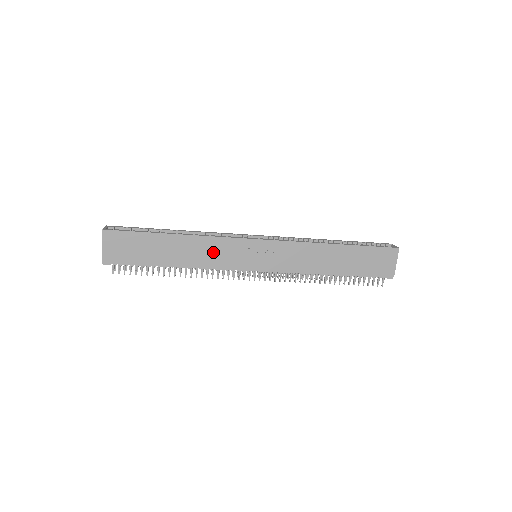
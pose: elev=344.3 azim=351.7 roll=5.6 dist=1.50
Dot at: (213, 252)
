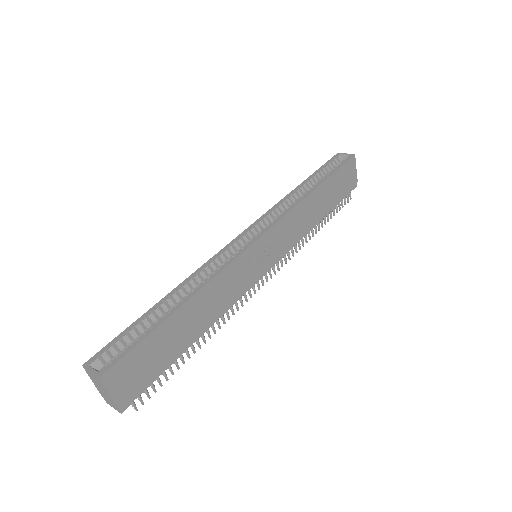
Dot at: (227, 289)
